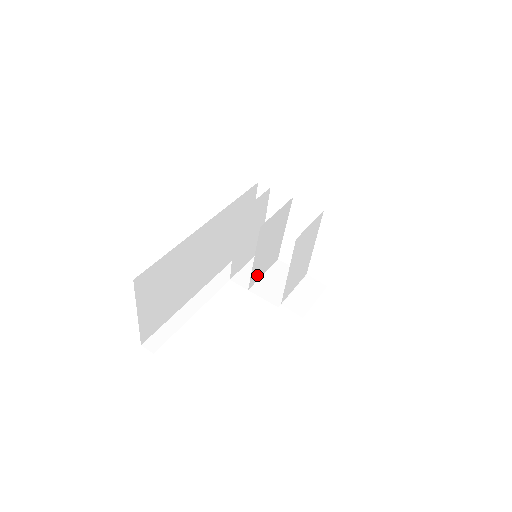
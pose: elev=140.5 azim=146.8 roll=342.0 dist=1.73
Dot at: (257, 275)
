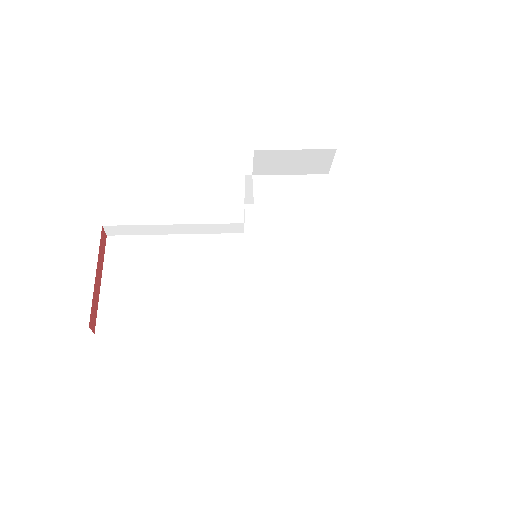
Dot at: (270, 298)
